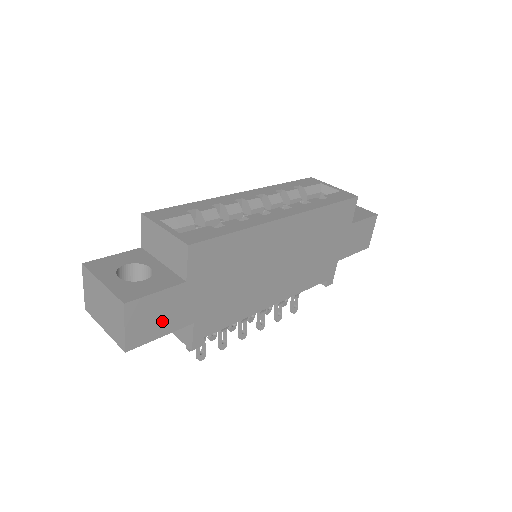
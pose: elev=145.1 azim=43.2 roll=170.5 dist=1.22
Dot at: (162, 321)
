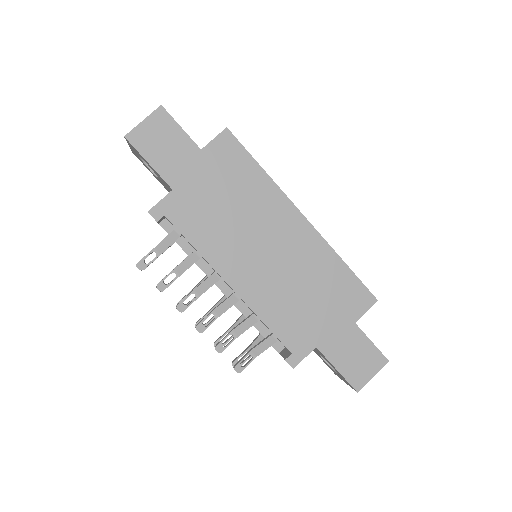
Dot at: (162, 153)
